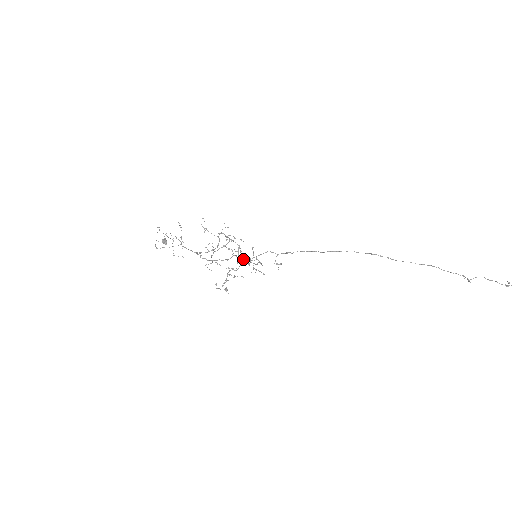
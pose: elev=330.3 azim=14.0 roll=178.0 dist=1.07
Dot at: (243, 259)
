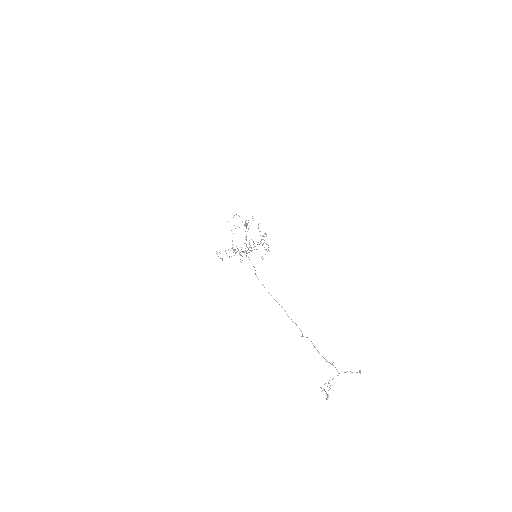
Dot at: (244, 251)
